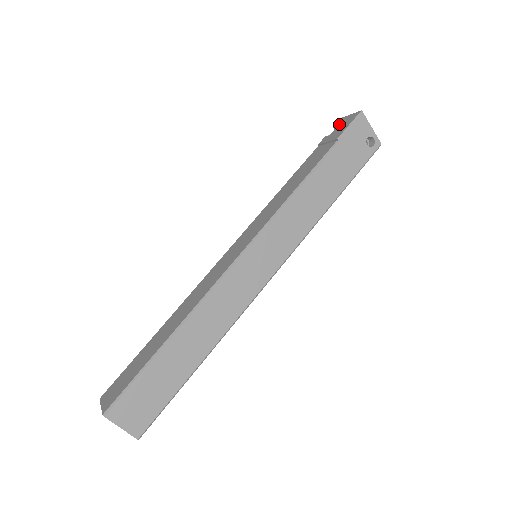
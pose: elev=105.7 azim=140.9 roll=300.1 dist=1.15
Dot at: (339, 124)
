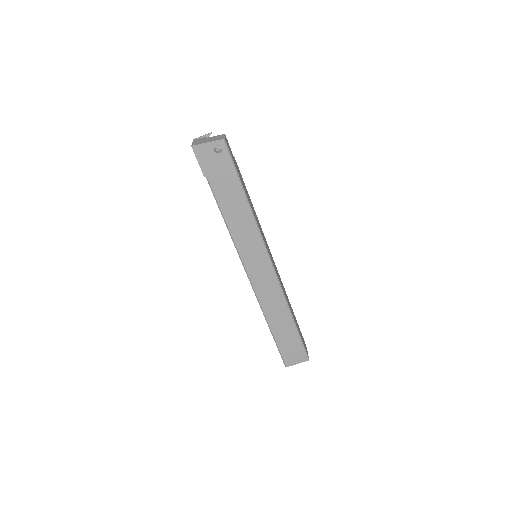
Dot at: occluded
